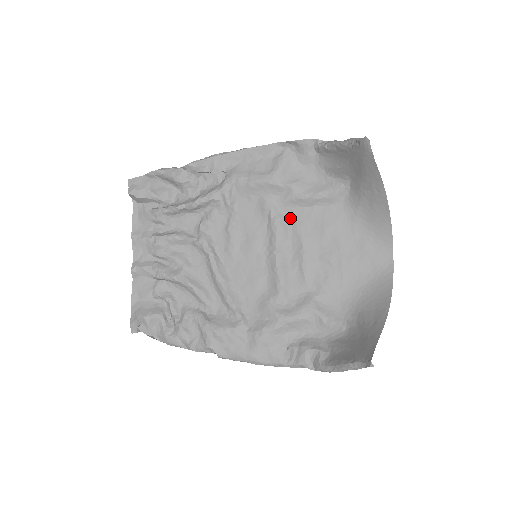
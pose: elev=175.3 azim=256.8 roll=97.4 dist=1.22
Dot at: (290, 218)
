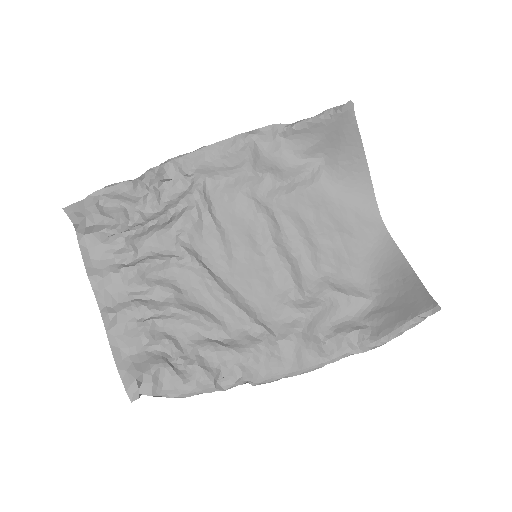
Dot at: (275, 209)
